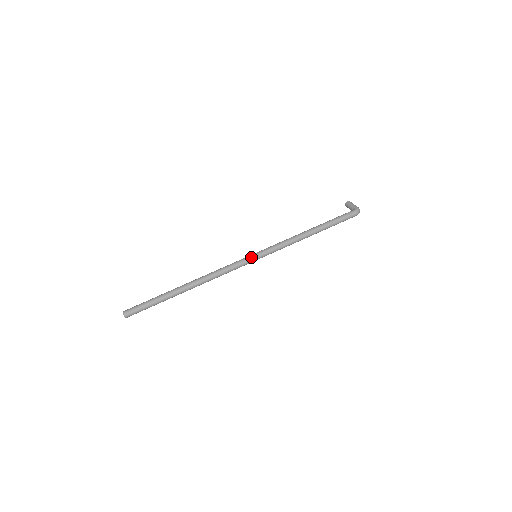
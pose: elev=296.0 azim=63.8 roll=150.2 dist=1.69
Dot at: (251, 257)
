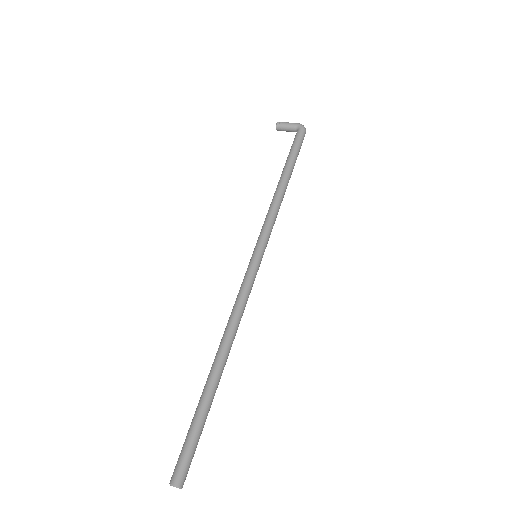
Dot at: (256, 262)
